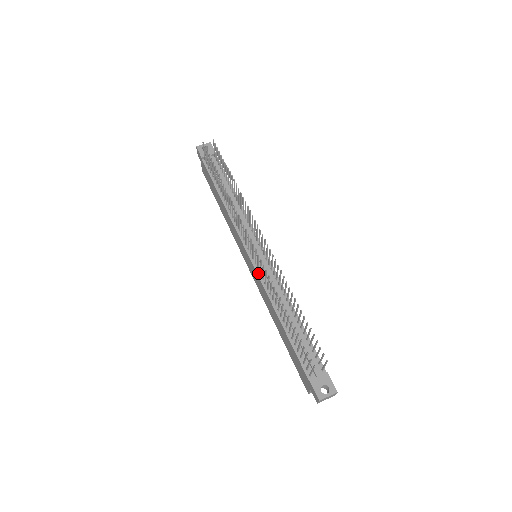
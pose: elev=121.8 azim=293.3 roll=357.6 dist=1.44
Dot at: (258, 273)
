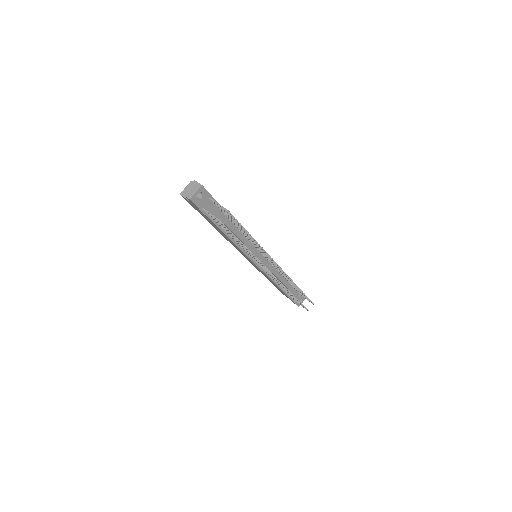
Dot at: (264, 272)
